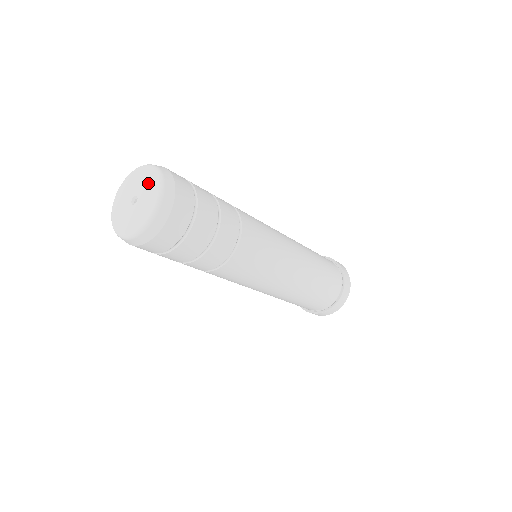
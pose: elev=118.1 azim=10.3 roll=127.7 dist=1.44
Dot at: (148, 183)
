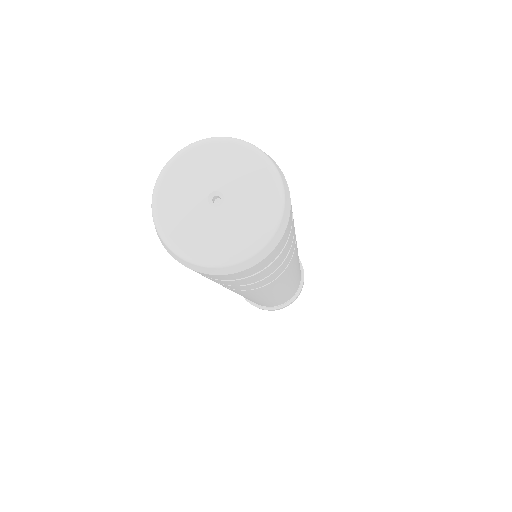
Dot at: (223, 161)
